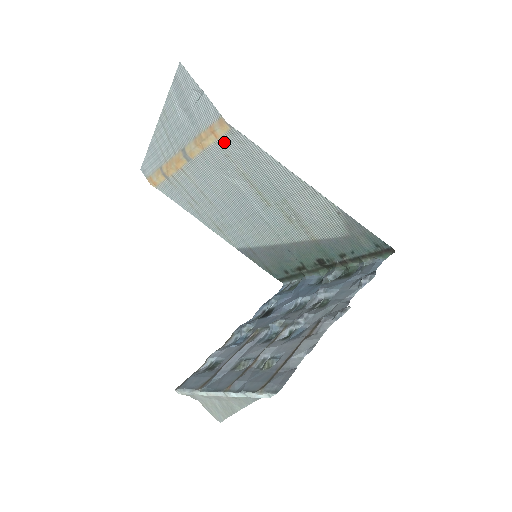
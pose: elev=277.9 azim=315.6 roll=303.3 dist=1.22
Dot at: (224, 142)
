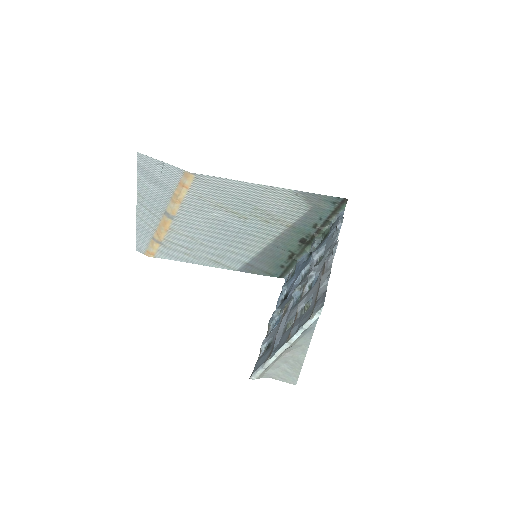
Dot at: (194, 189)
